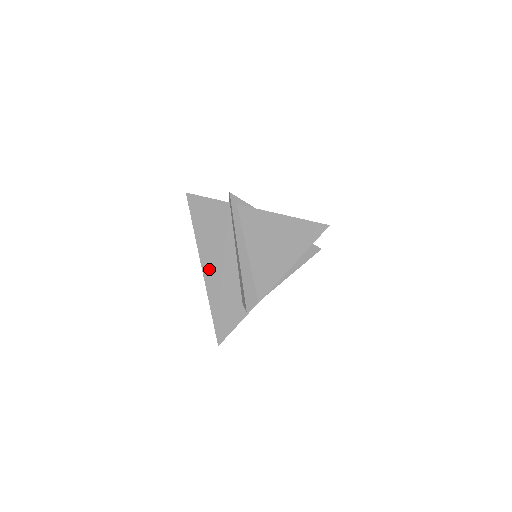
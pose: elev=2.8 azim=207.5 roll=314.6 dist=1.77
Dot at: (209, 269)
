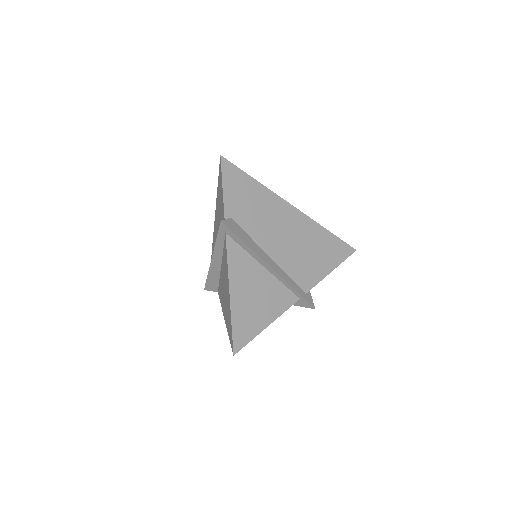
Dot at: (215, 227)
